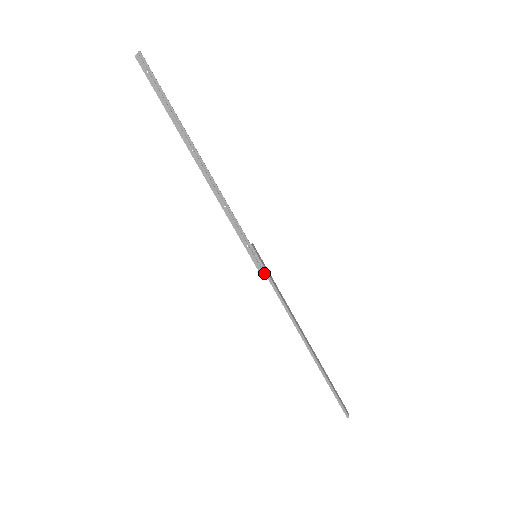
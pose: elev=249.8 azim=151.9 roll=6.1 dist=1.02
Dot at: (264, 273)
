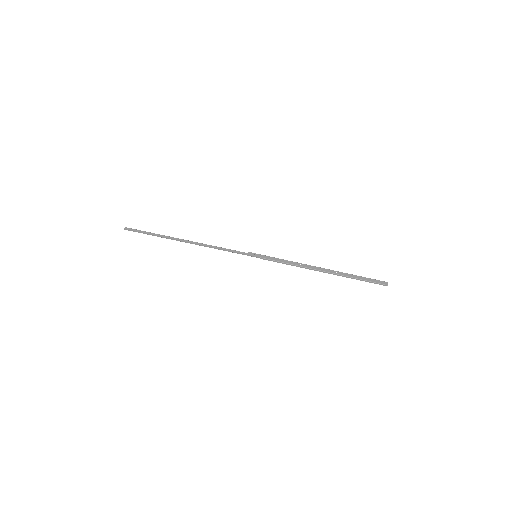
Dot at: occluded
